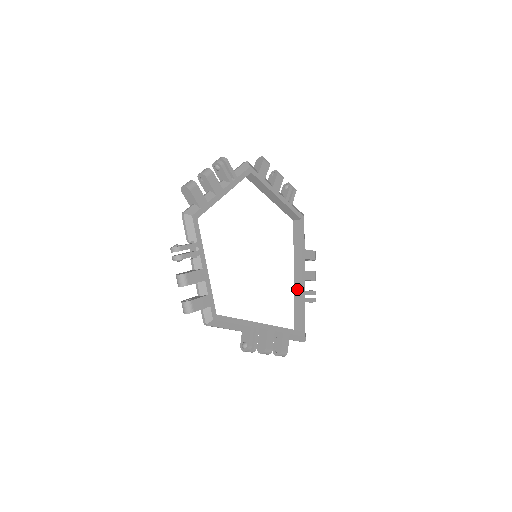
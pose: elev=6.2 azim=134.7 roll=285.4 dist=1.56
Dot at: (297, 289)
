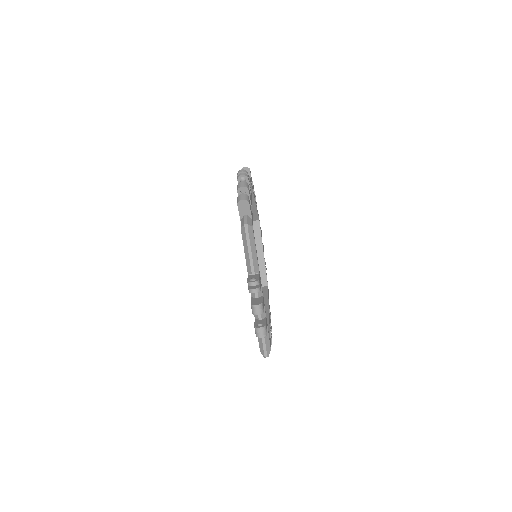
Dot at: occluded
